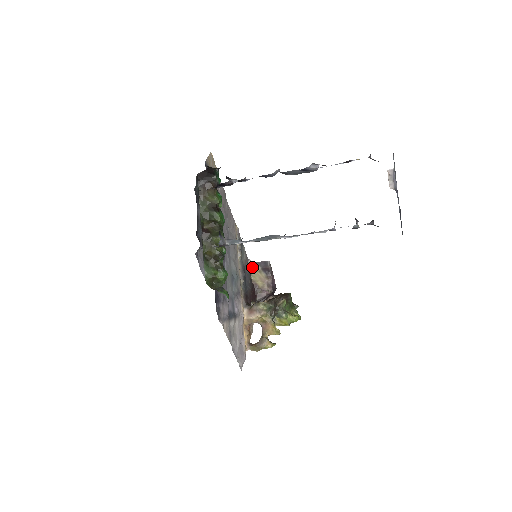
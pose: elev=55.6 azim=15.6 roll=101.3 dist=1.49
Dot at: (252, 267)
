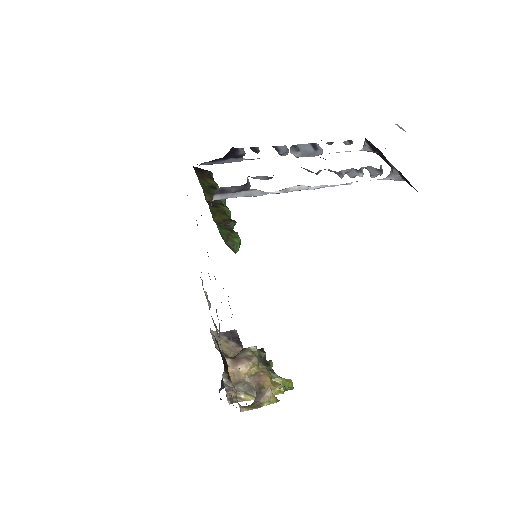
Dot at: (215, 337)
